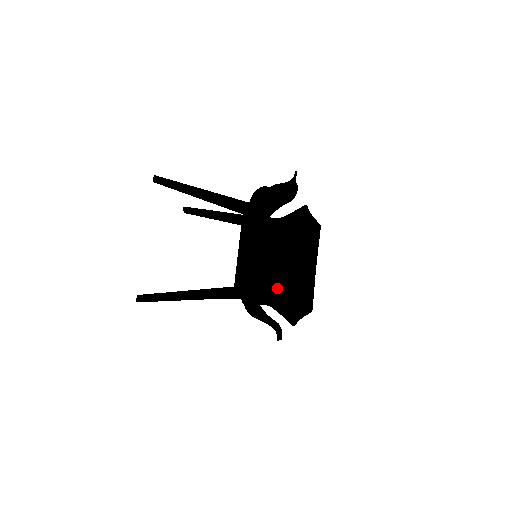
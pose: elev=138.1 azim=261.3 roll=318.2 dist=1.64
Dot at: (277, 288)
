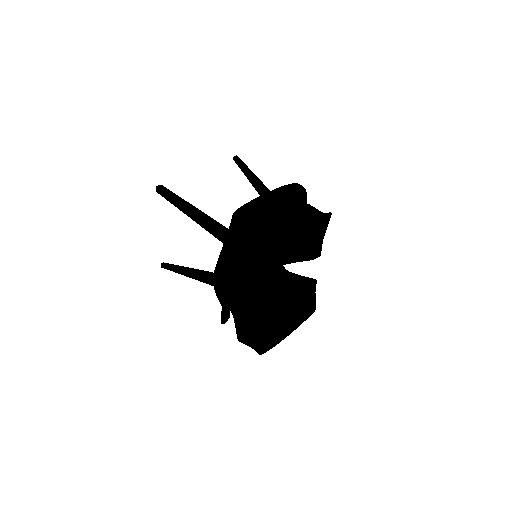
Dot at: (248, 311)
